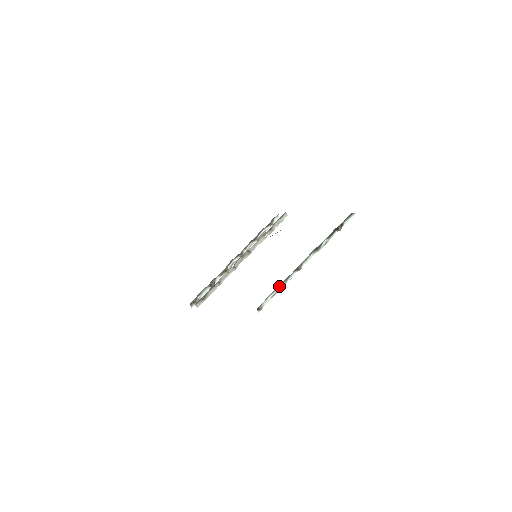
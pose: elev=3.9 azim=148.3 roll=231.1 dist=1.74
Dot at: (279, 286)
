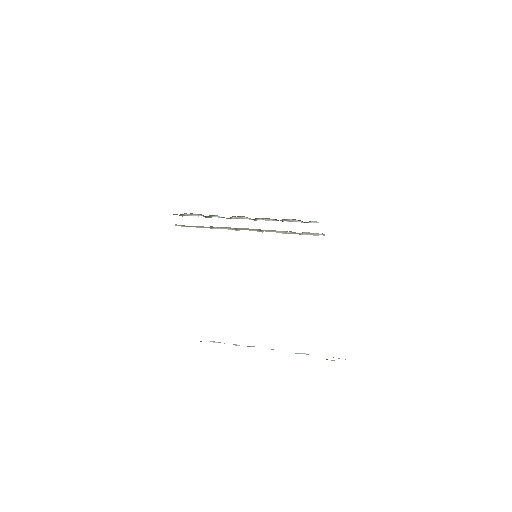
Dot at: occluded
